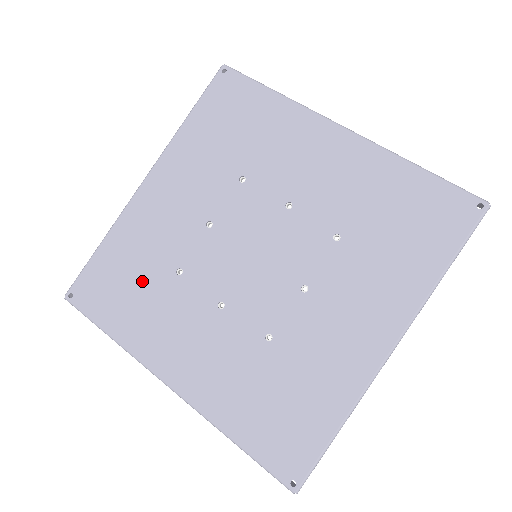
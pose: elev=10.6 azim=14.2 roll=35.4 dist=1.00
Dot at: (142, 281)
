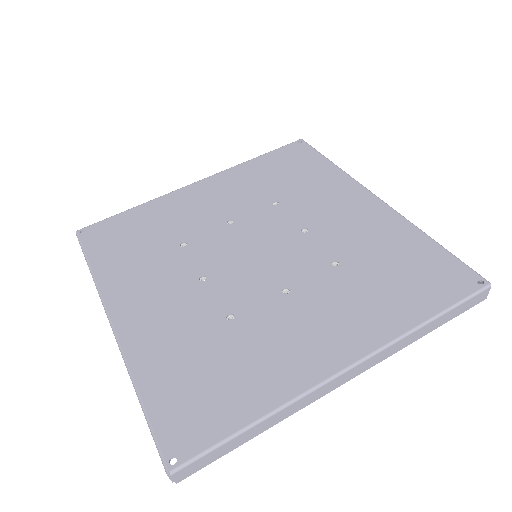
Dot at: (148, 240)
